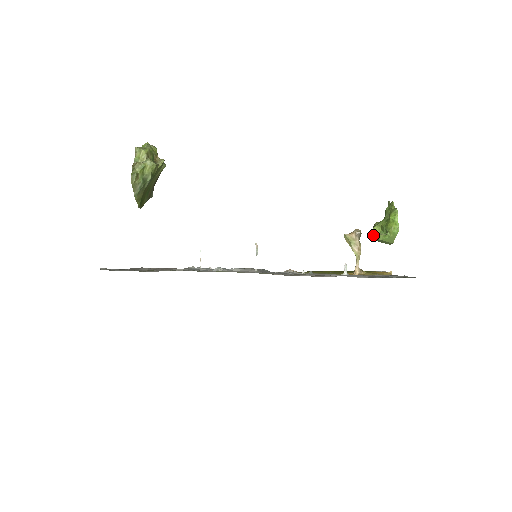
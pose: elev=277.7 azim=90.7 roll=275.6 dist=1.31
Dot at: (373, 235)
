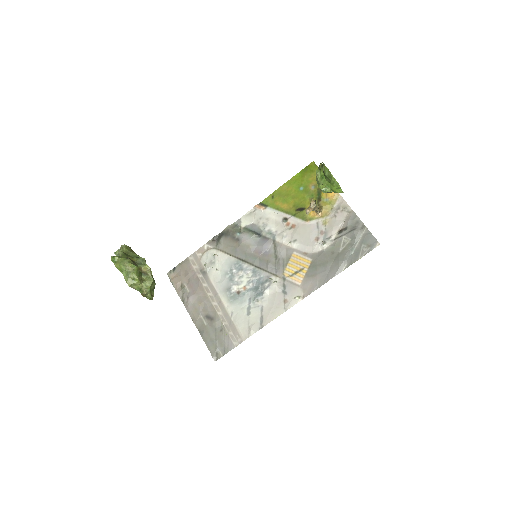
Dot at: (321, 190)
